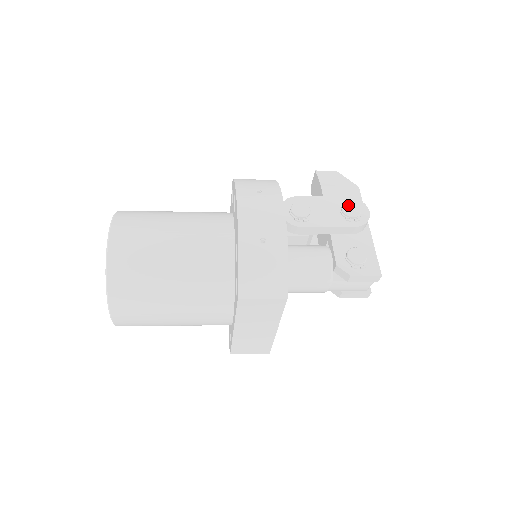
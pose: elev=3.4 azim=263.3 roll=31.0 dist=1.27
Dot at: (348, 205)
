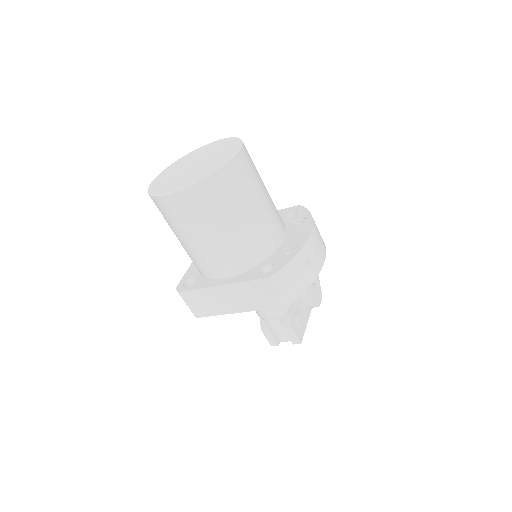
Dot at: (318, 287)
